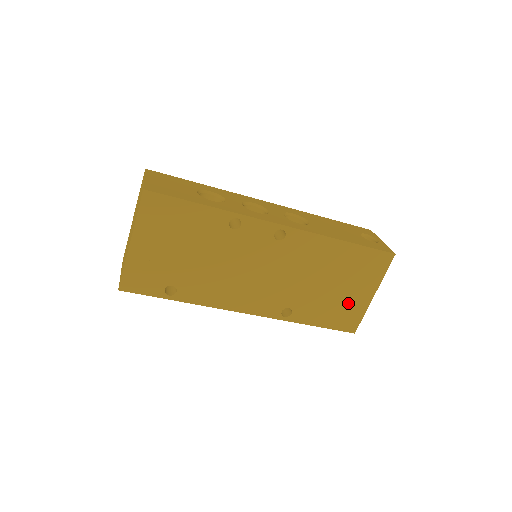
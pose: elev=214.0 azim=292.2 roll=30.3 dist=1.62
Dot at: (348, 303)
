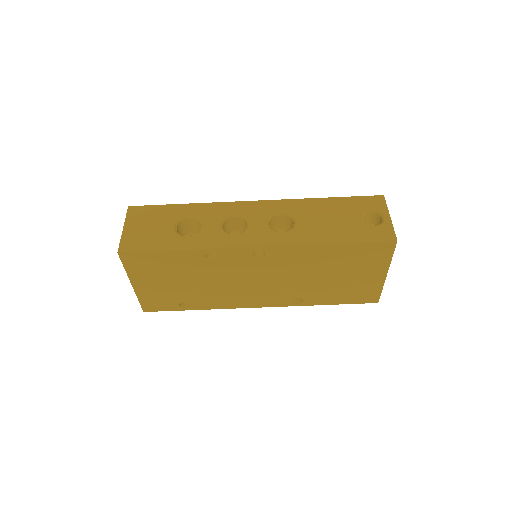
Dot at: (359, 285)
